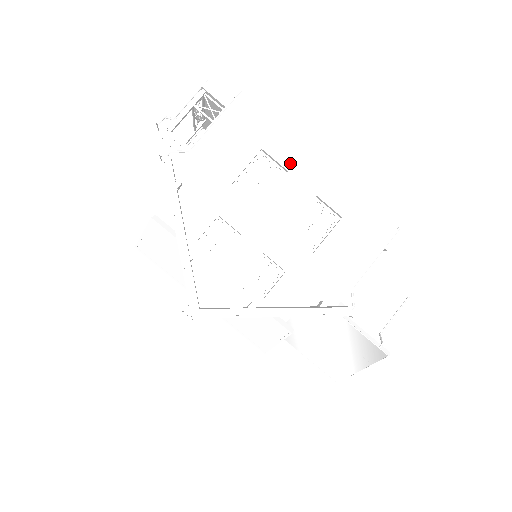
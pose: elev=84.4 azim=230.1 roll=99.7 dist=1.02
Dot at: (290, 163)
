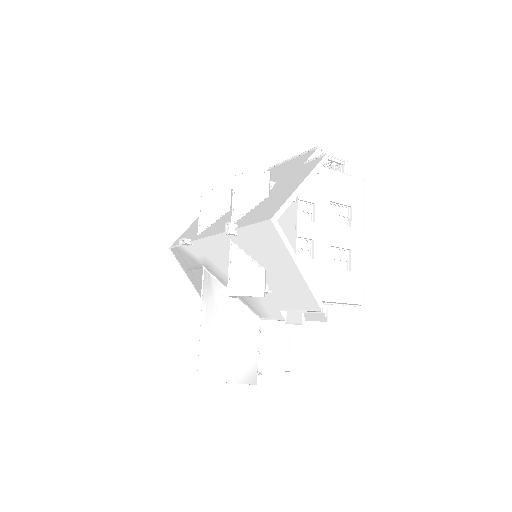
Dot at: (354, 226)
